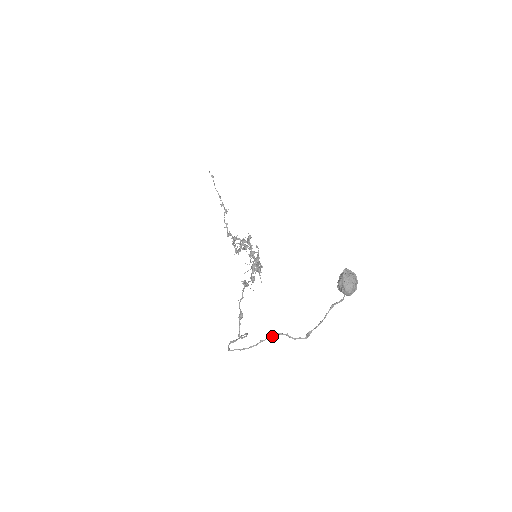
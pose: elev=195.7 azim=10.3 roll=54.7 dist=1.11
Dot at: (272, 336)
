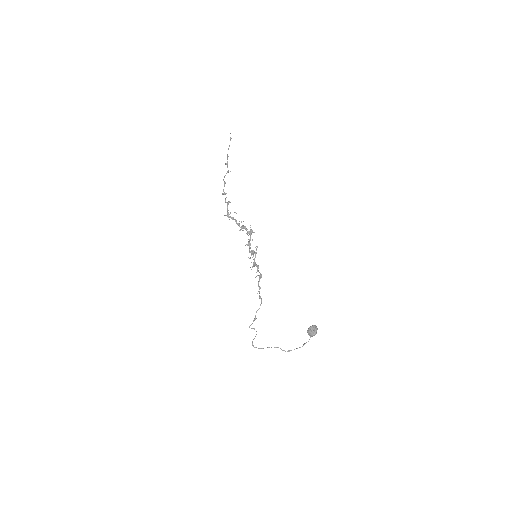
Dot at: occluded
